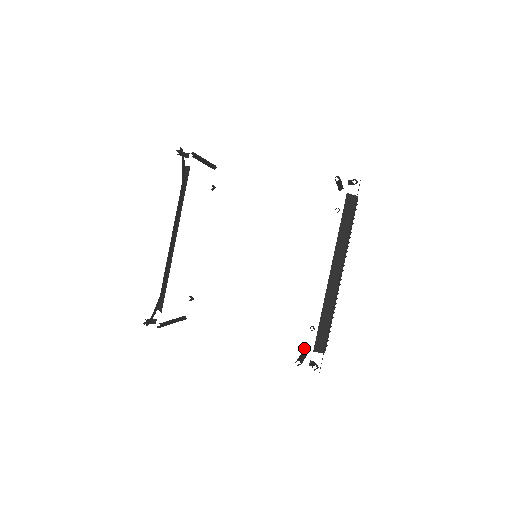
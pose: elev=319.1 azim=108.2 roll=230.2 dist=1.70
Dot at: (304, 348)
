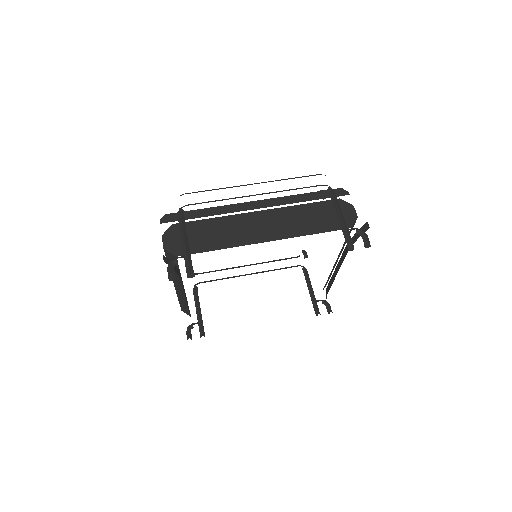
Dot at: (302, 269)
